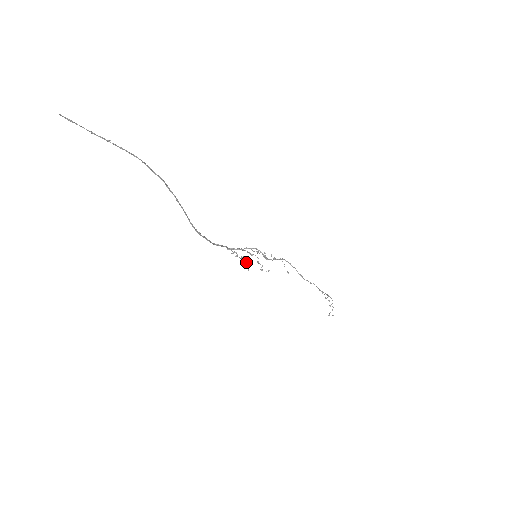
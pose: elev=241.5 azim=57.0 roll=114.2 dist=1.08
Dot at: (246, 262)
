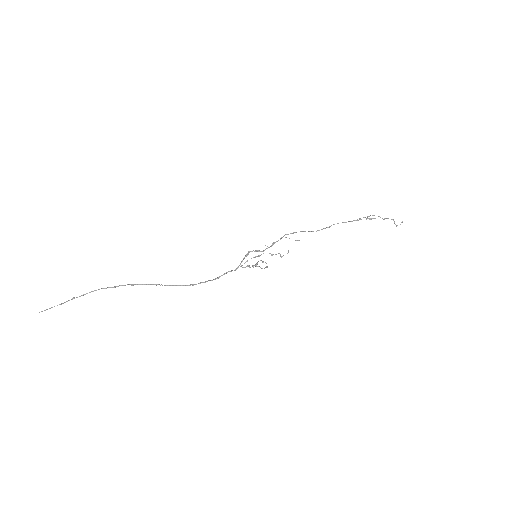
Dot at: occluded
